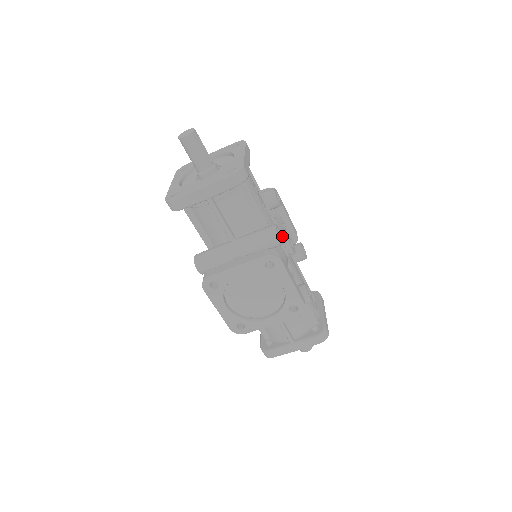
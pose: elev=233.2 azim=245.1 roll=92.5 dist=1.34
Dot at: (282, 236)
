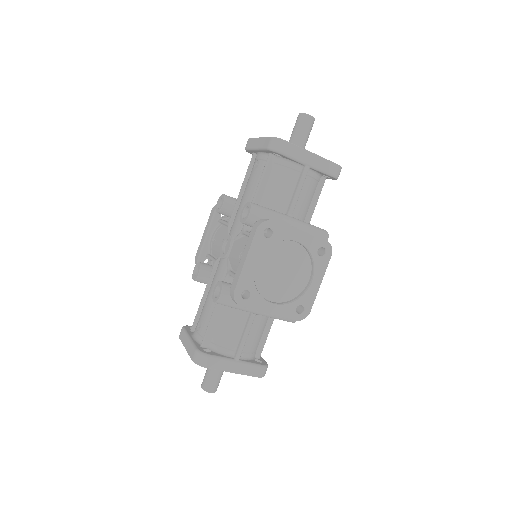
Dot at: occluded
